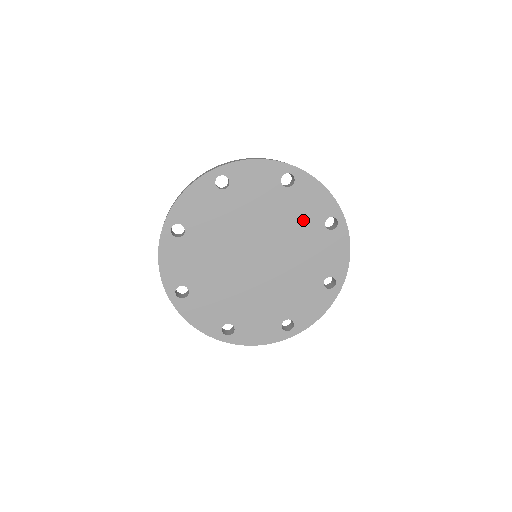
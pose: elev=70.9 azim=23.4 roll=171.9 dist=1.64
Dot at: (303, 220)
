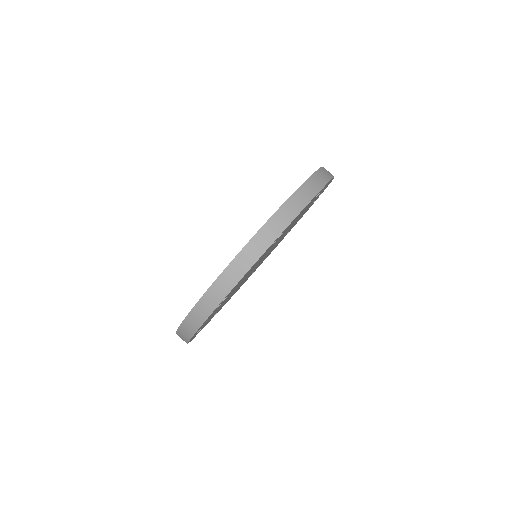
Dot at: occluded
